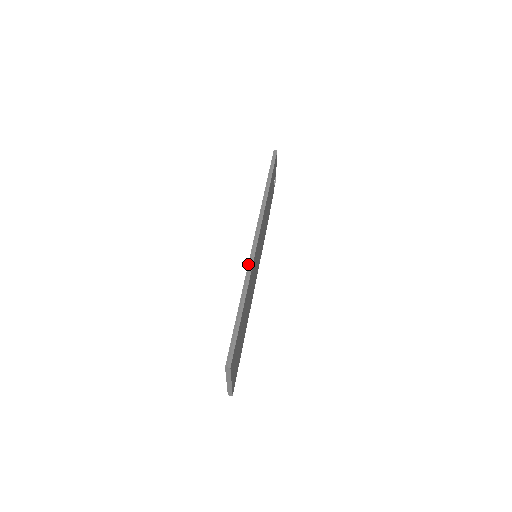
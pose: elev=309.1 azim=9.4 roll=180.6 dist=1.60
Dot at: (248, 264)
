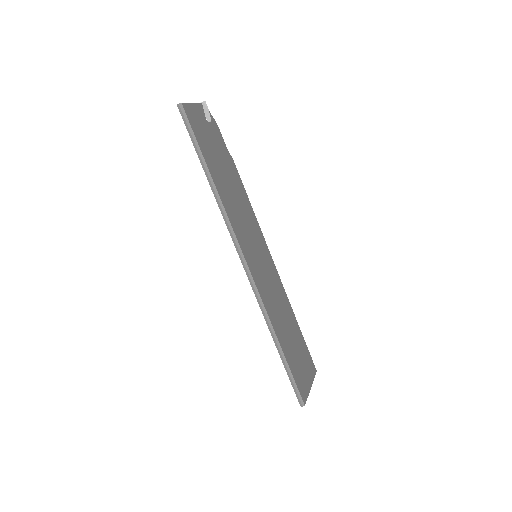
Dot at: (258, 303)
